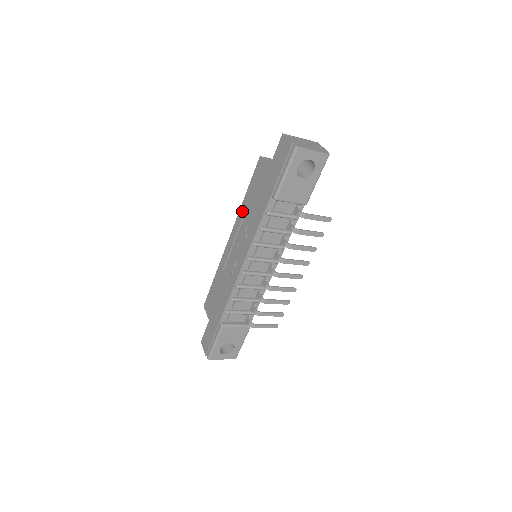
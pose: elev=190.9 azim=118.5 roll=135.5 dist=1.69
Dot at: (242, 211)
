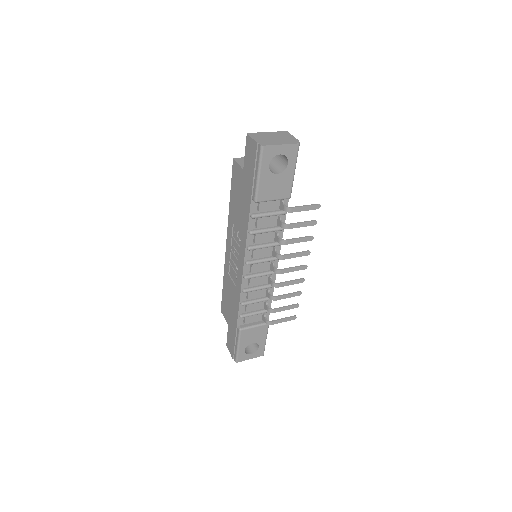
Dot at: (231, 216)
